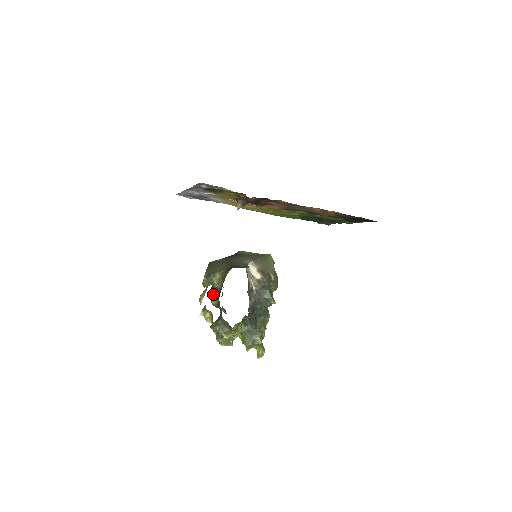
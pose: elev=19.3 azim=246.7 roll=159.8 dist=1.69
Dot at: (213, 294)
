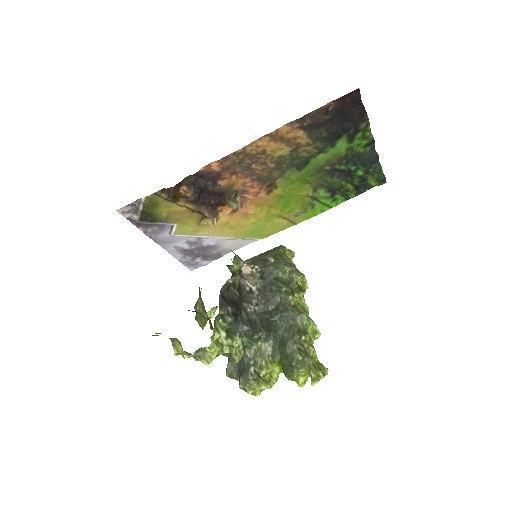
Dot at: (211, 329)
